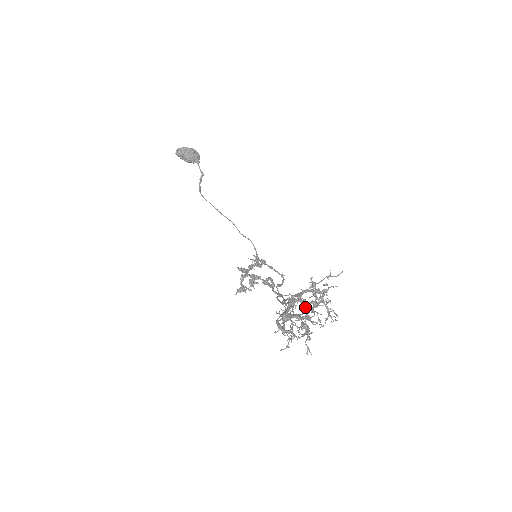
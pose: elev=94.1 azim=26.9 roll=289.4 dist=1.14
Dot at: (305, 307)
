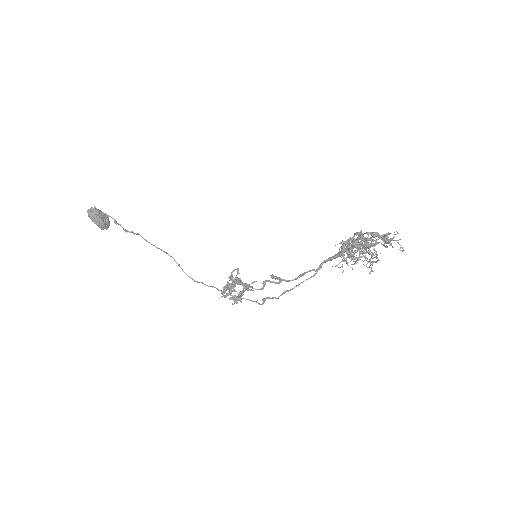
Dot at: occluded
